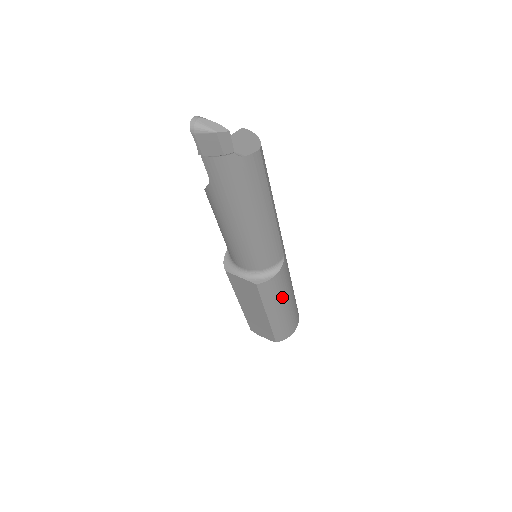
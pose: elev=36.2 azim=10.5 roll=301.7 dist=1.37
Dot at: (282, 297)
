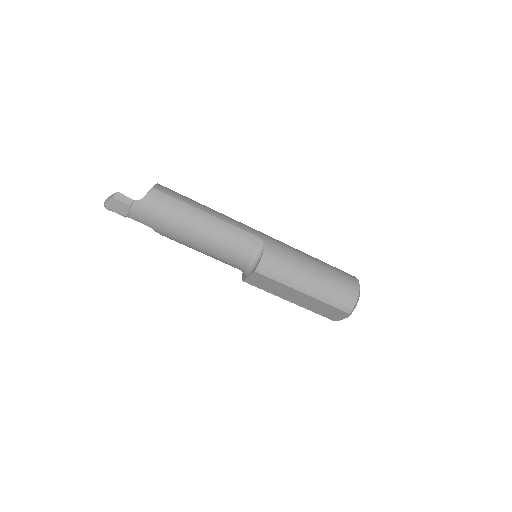
Dot at: (295, 269)
